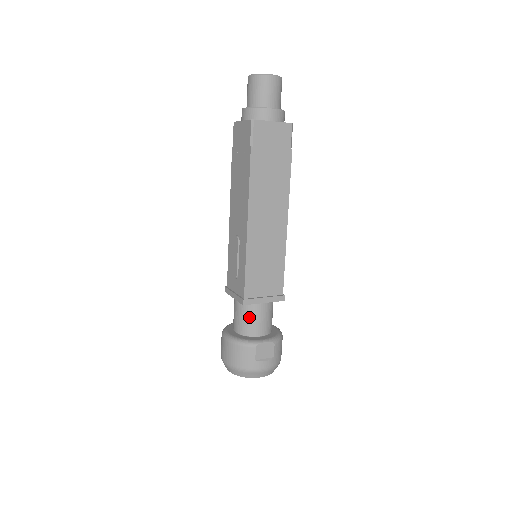
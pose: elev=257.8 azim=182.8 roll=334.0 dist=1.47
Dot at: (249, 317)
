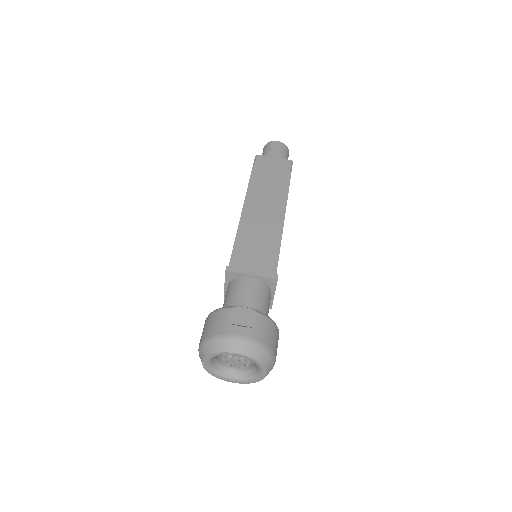
Dot at: (234, 292)
